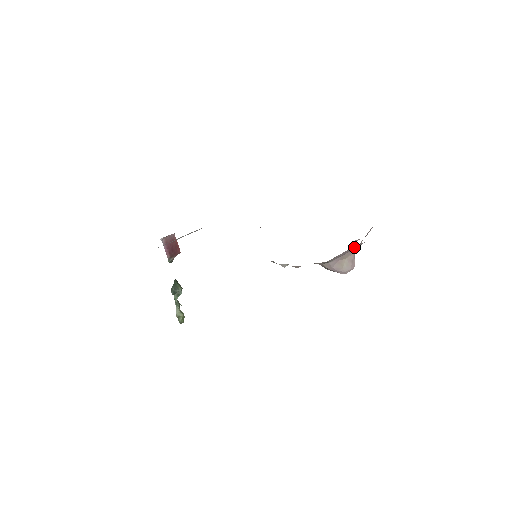
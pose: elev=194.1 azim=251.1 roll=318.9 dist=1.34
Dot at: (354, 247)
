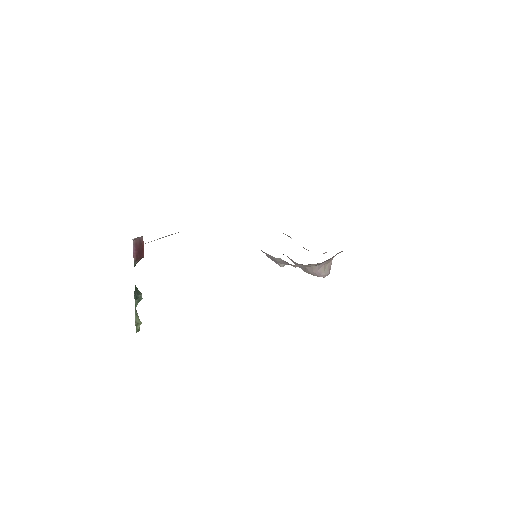
Dot at: (336, 254)
